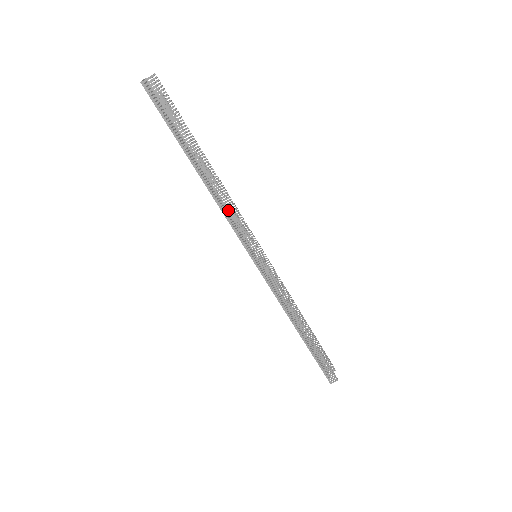
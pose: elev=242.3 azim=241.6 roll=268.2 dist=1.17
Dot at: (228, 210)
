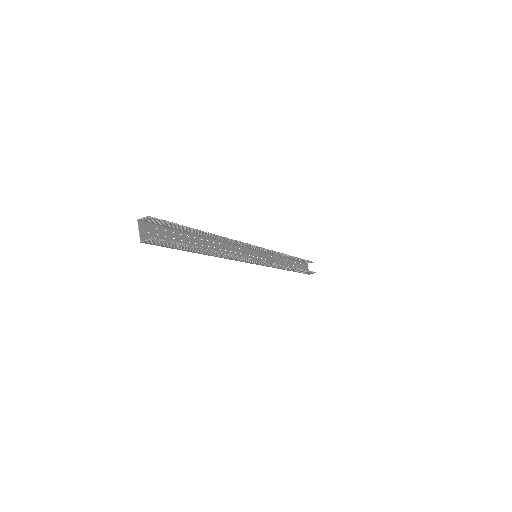
Dot at: (234, 258)
